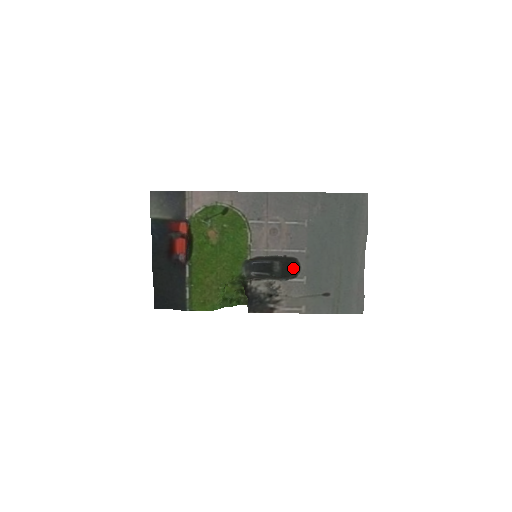
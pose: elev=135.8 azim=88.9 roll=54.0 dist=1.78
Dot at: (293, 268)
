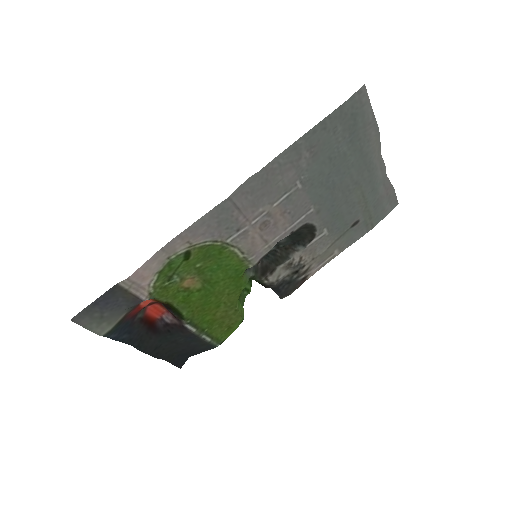
Dot at: (305, 231)
